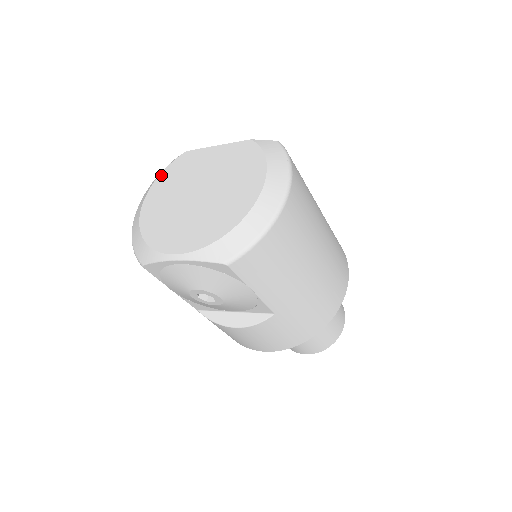
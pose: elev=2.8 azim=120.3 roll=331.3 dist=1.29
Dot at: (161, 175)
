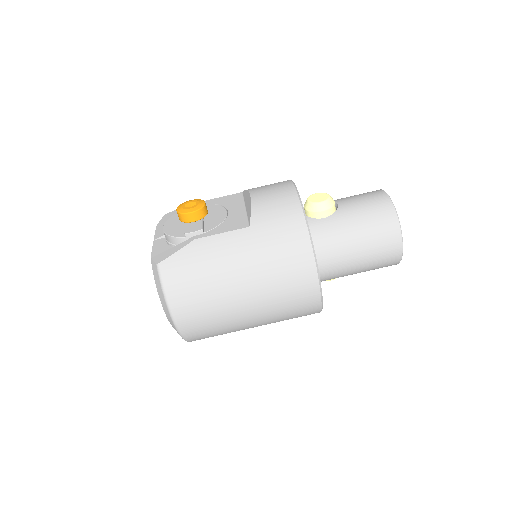
Dot at: occluded
